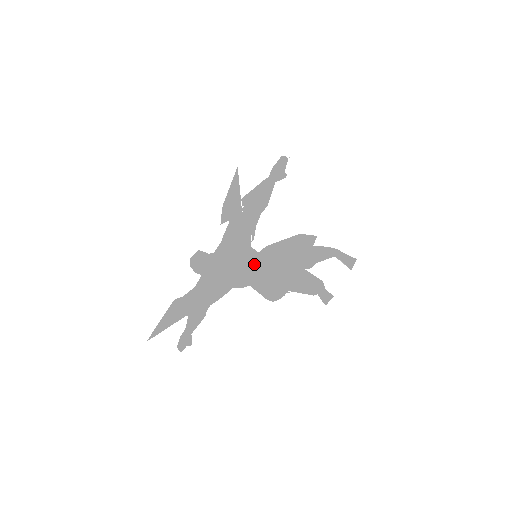
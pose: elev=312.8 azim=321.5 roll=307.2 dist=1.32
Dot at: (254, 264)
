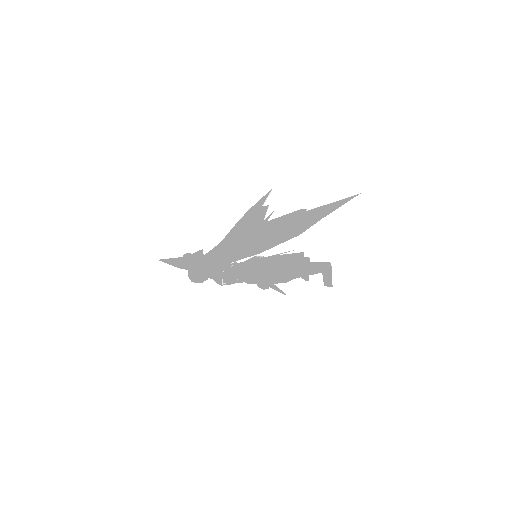
Dot at: (232, 283)
